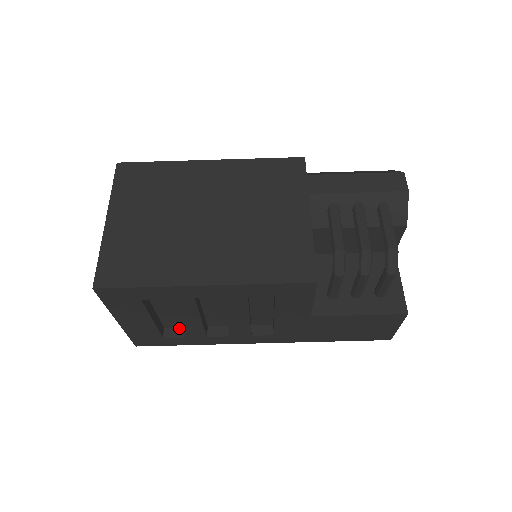
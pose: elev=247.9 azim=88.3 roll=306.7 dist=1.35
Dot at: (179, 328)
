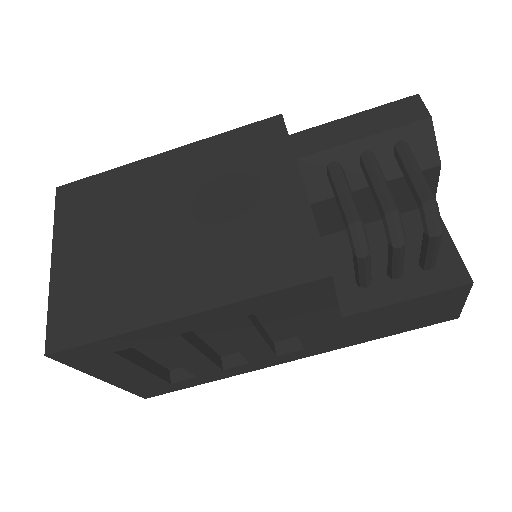
Dot at: occluded
